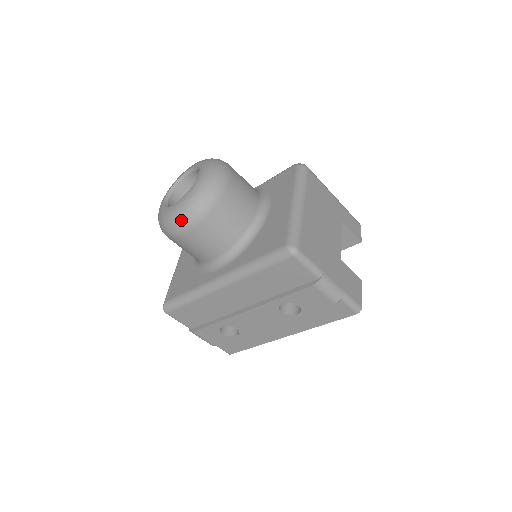
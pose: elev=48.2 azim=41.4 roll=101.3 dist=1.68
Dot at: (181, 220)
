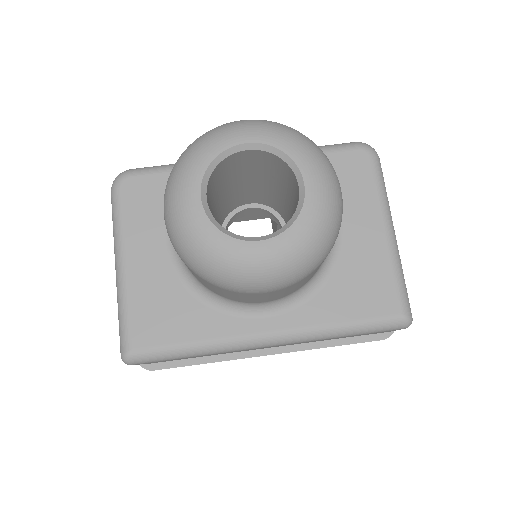
Dot at: (277, 278)
